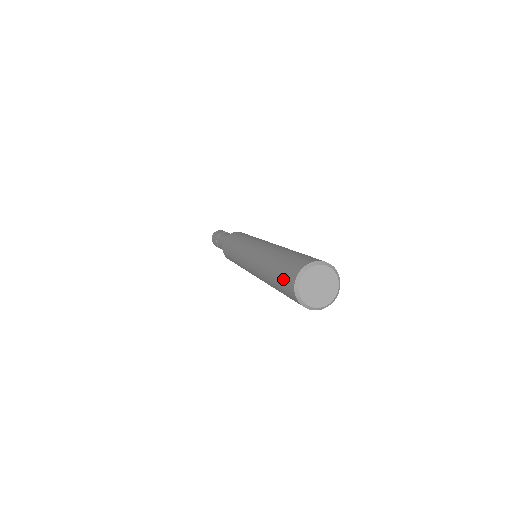
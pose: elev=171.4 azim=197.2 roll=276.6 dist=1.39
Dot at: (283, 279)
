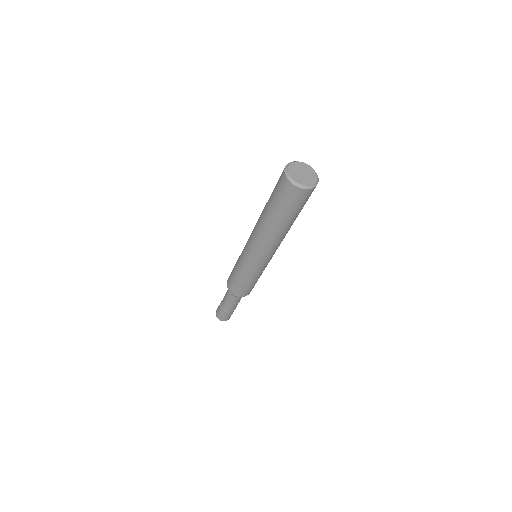
Dot at: (278, 180)
